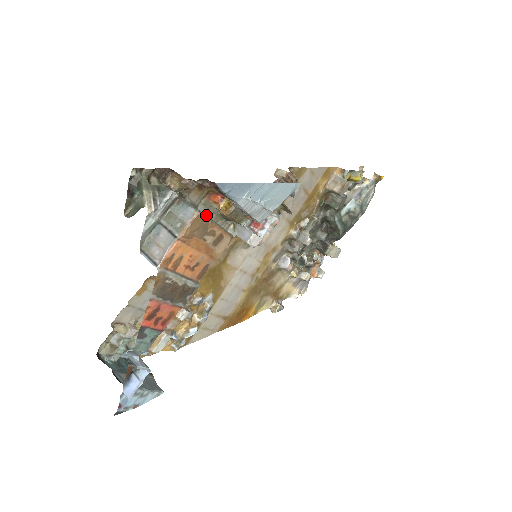
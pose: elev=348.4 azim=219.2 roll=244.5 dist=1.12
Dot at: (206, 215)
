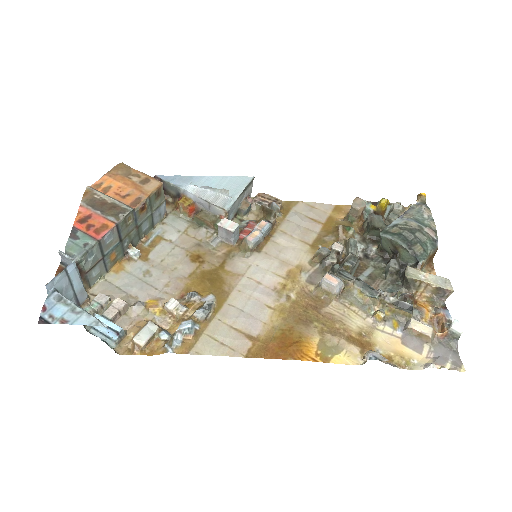
Dot at: (165, 205)
